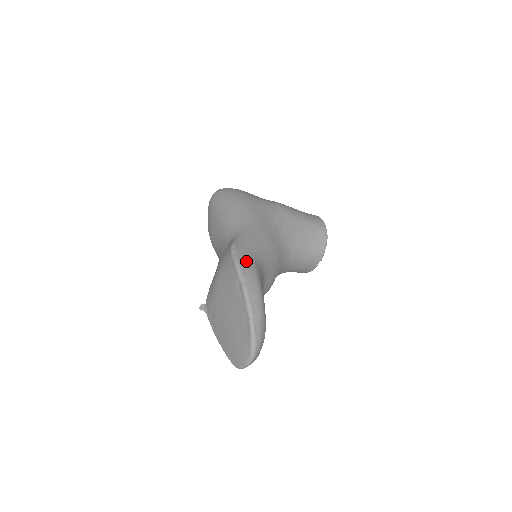
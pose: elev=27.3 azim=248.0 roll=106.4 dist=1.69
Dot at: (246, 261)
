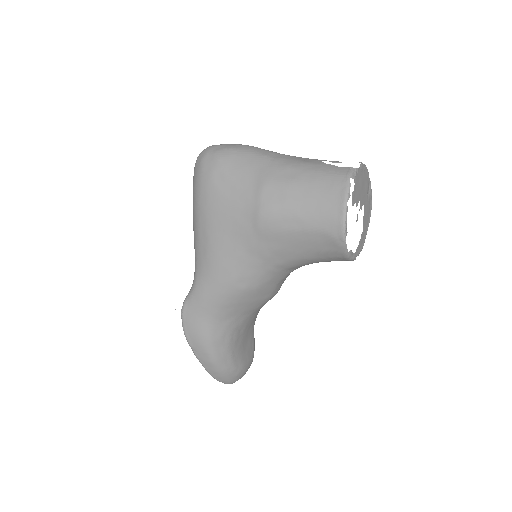
Dot at: (193, 331)
